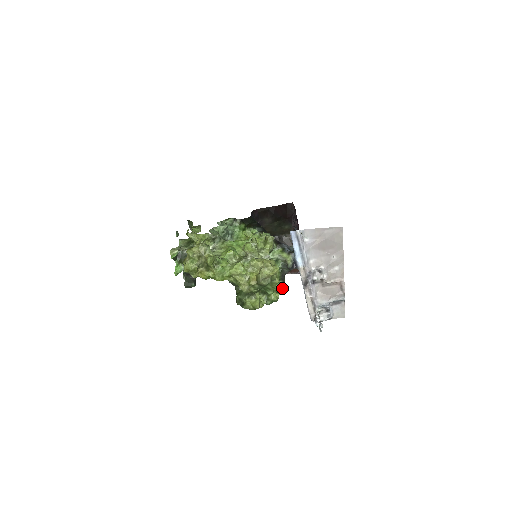
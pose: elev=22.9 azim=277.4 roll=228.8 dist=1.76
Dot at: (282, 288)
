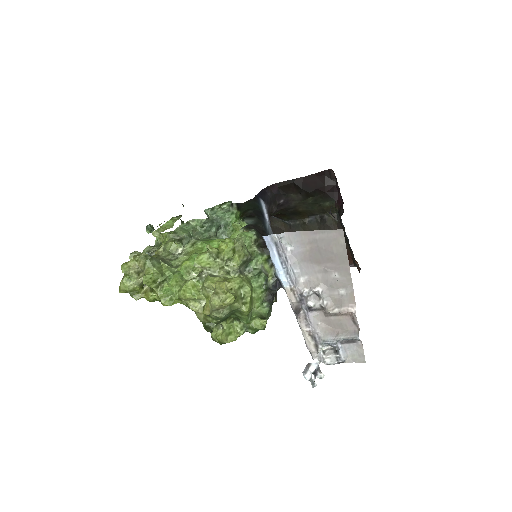
Dot at: (267, 313)
